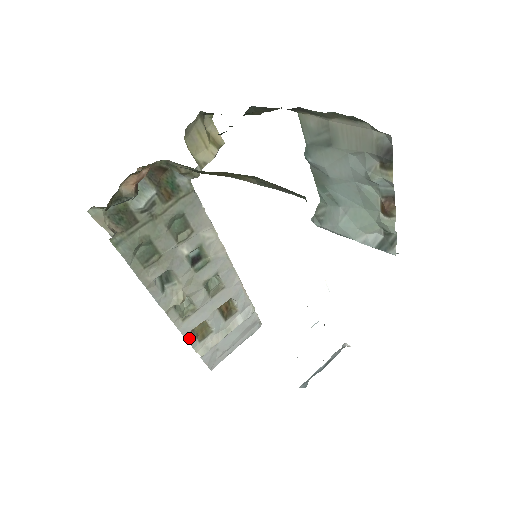
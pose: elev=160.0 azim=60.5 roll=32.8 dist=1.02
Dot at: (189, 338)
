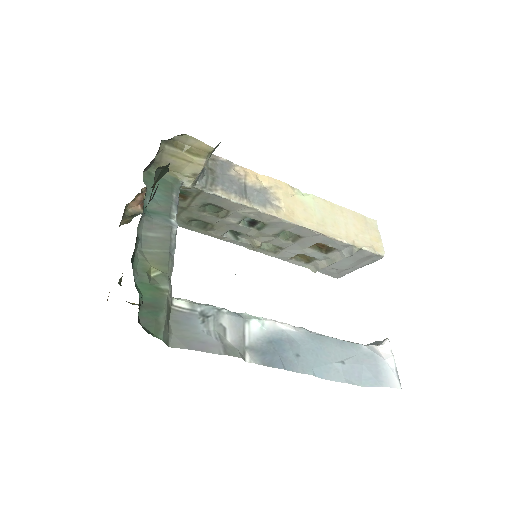
Dot at: (292, 261)
